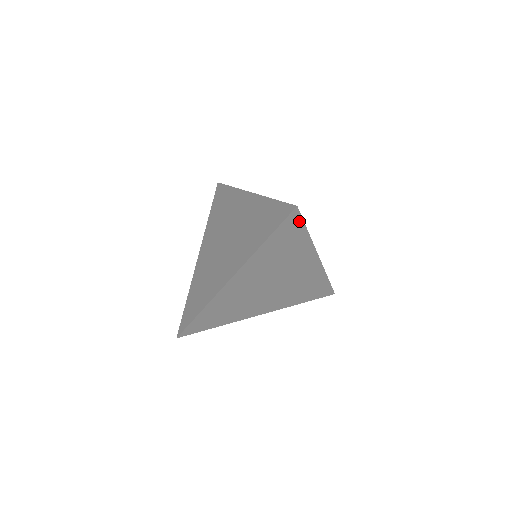
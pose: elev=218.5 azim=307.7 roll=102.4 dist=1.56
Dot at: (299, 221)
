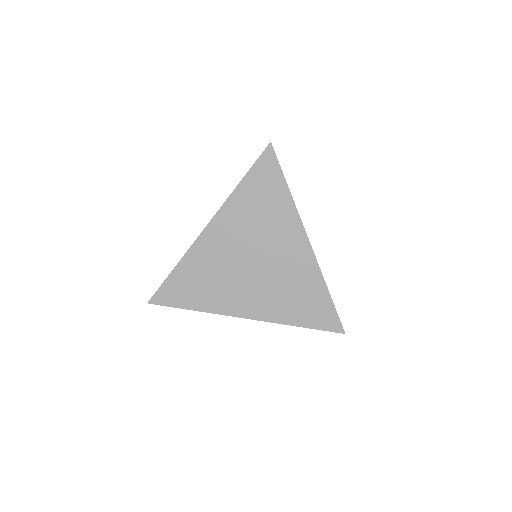
Dot at: occluded
